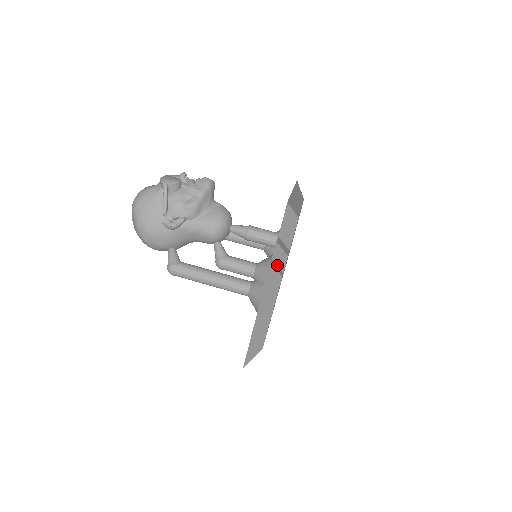
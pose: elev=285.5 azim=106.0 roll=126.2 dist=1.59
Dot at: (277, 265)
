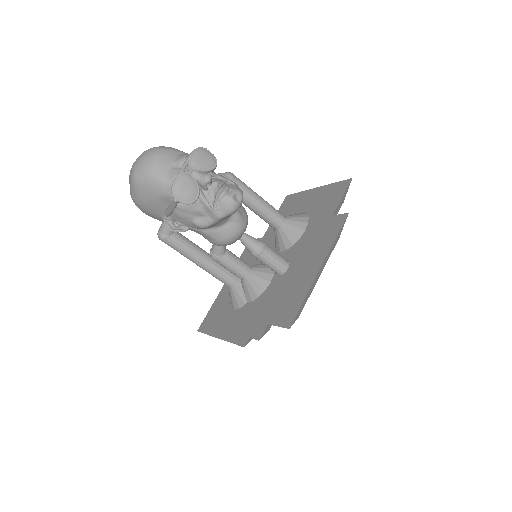
Dot at: occluded
